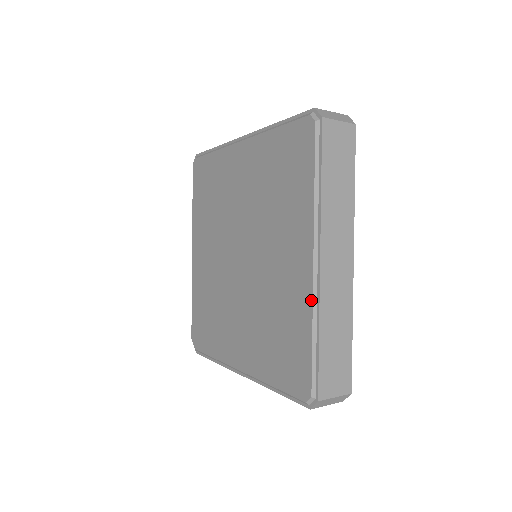
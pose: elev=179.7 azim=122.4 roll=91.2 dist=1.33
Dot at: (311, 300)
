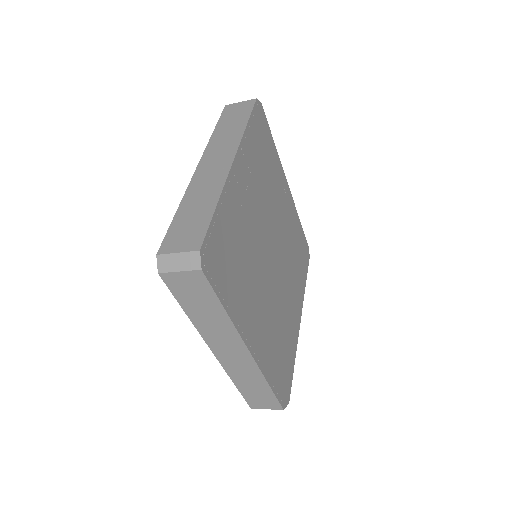
Dot at: occluded
